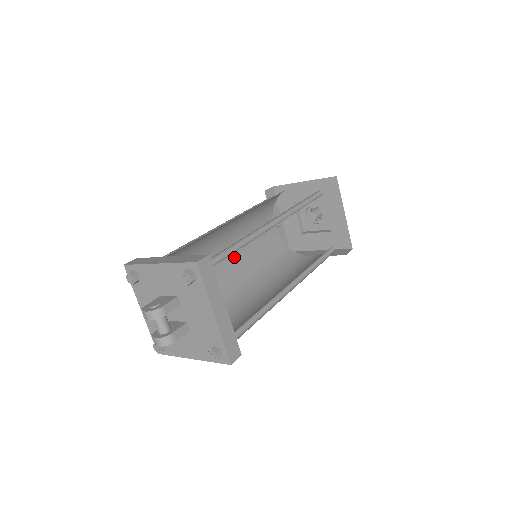
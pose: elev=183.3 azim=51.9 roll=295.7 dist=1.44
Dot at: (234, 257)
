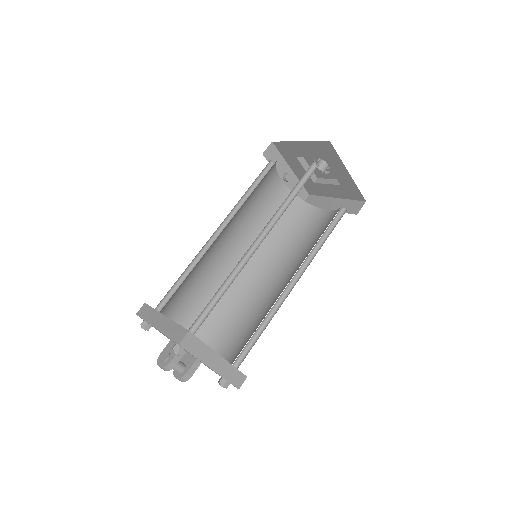
Dot at: (243, 242)
